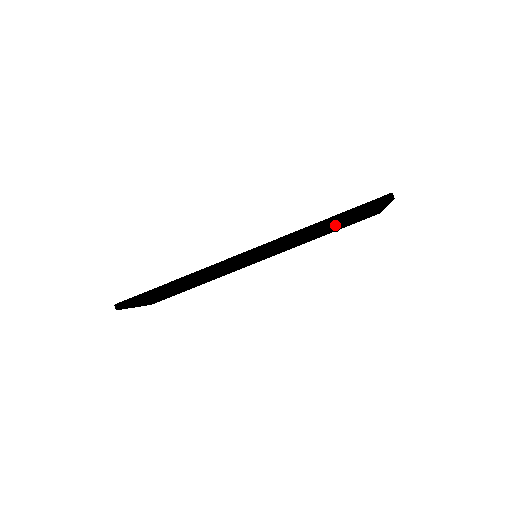
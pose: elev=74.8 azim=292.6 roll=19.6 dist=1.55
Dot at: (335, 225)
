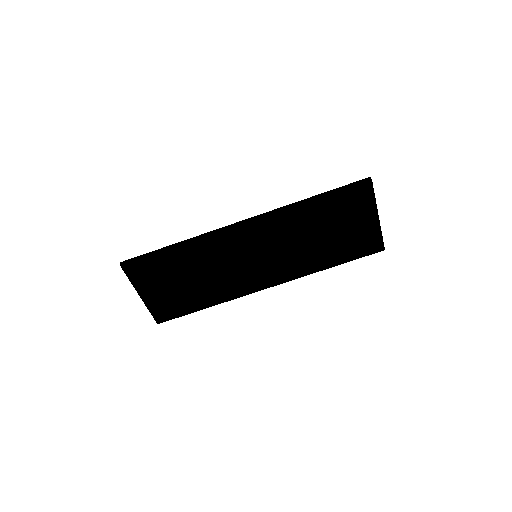
Dot at: (326, 220)
